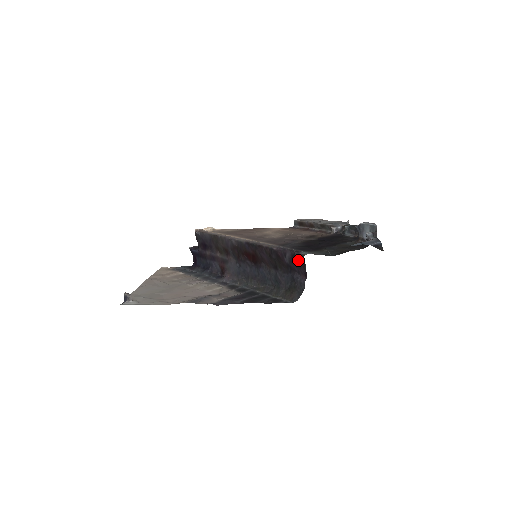
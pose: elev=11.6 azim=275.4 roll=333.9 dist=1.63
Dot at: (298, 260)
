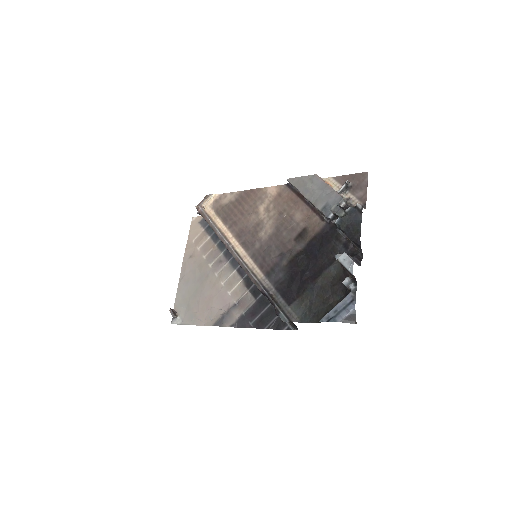
Dot at: occluded
